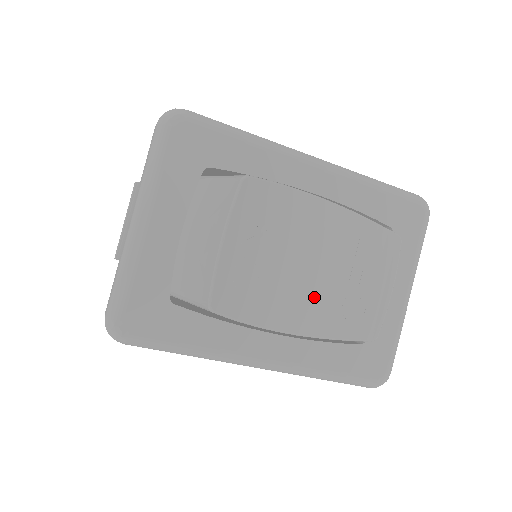
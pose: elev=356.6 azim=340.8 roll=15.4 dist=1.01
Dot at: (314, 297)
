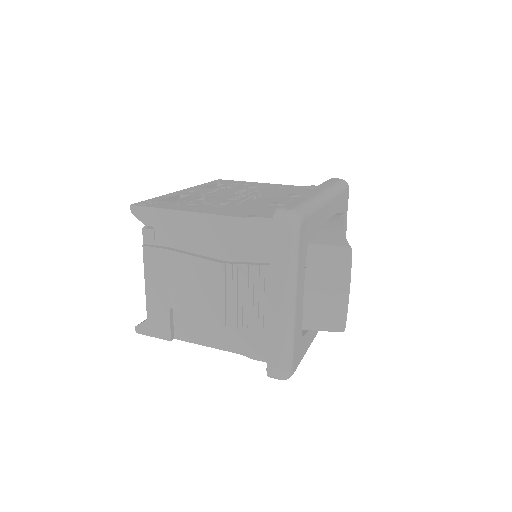
Dot at: occluded
